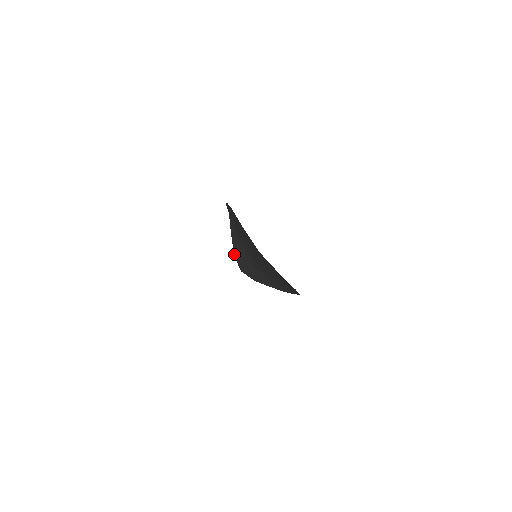
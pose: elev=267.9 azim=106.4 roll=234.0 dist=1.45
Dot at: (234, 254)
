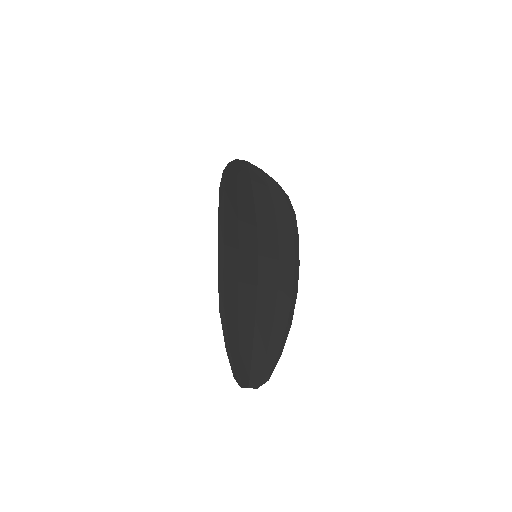
Dot at: (235, 164)
